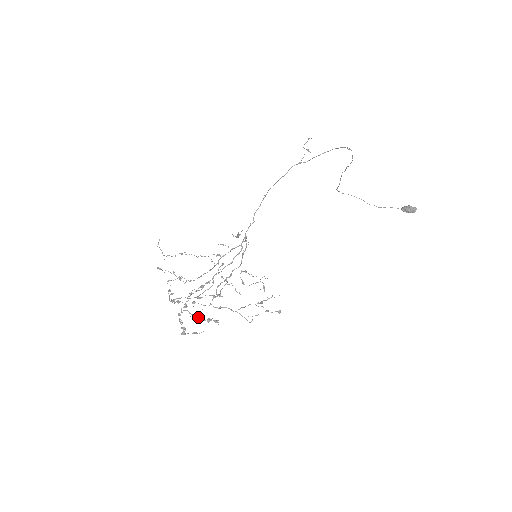
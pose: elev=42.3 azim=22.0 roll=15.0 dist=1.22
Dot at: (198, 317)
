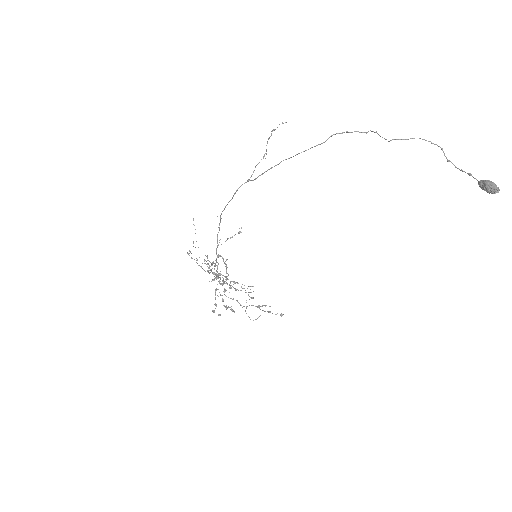
Dot at: (222, 300)
